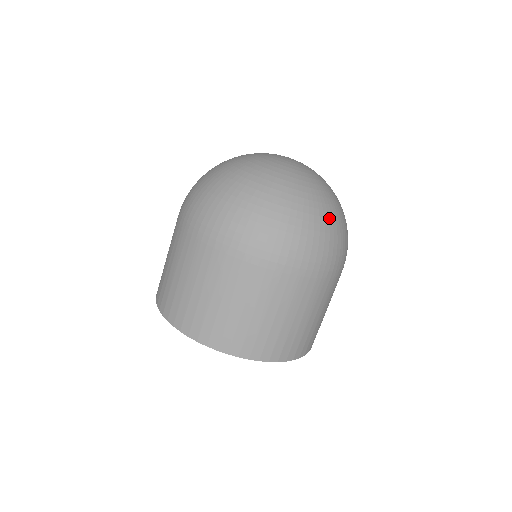
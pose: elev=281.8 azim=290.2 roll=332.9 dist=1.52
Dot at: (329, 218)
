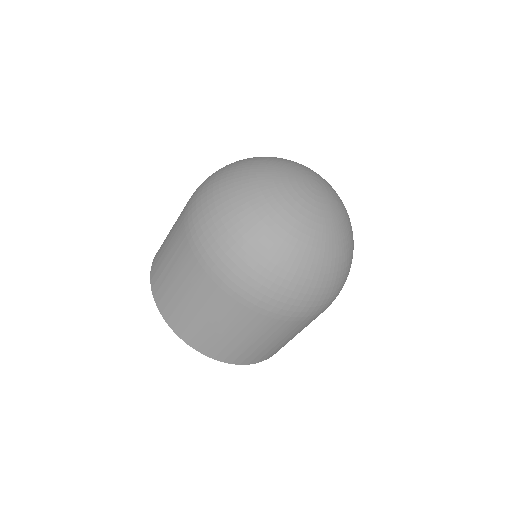
Dot at: (265, 246)
